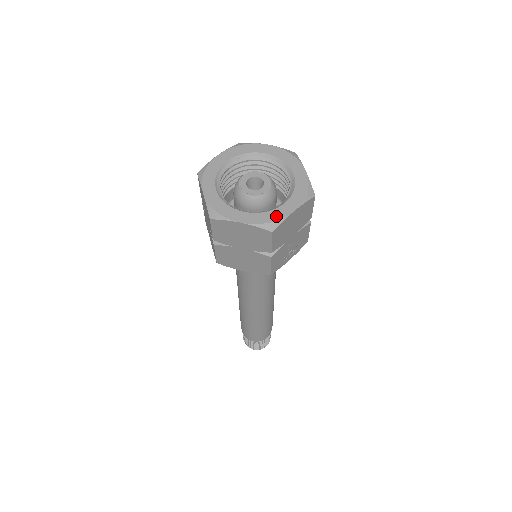
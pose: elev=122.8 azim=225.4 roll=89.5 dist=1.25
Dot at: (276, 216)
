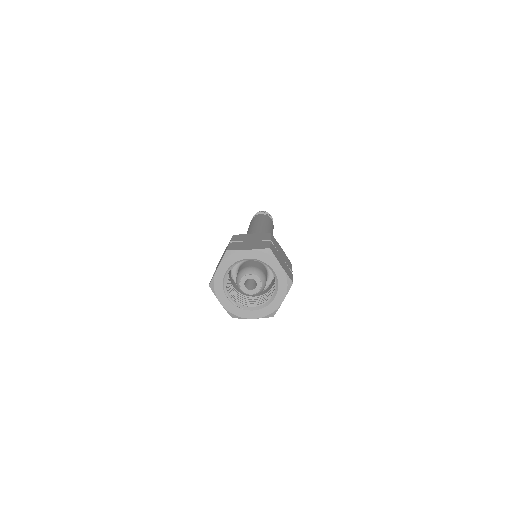
Dot at: (241, 314)
